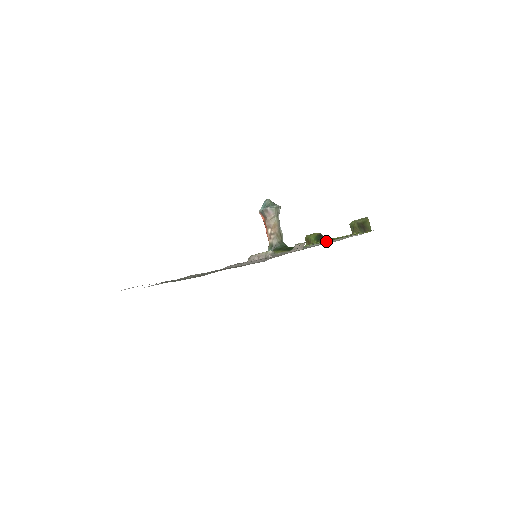
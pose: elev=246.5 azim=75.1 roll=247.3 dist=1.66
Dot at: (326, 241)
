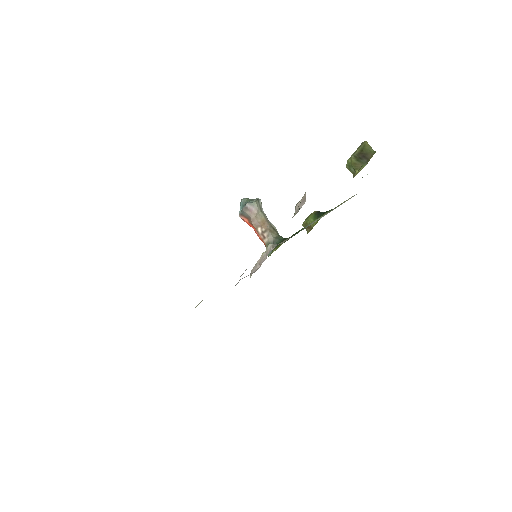
Dot at: occluded
